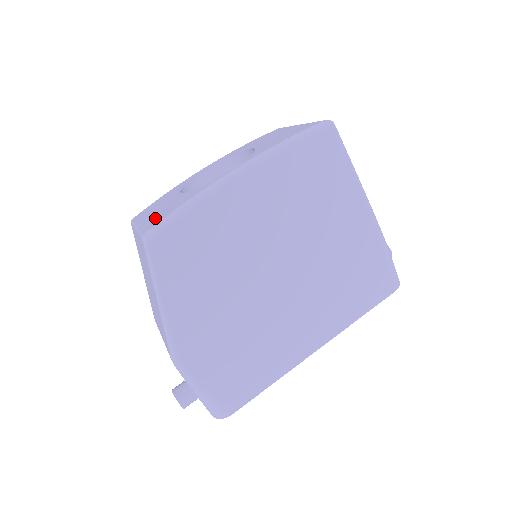
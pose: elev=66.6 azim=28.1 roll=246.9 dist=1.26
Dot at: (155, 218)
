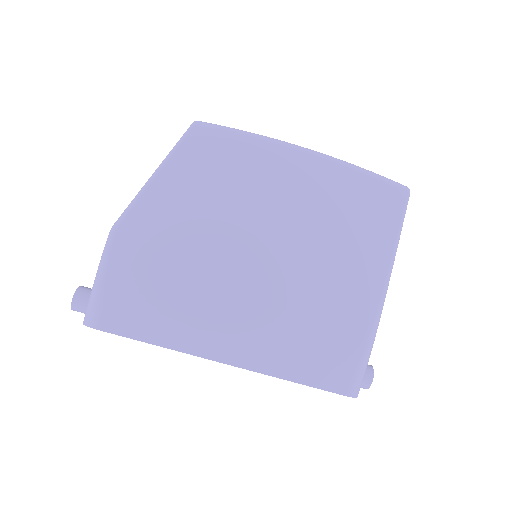
Dot at: occluded
